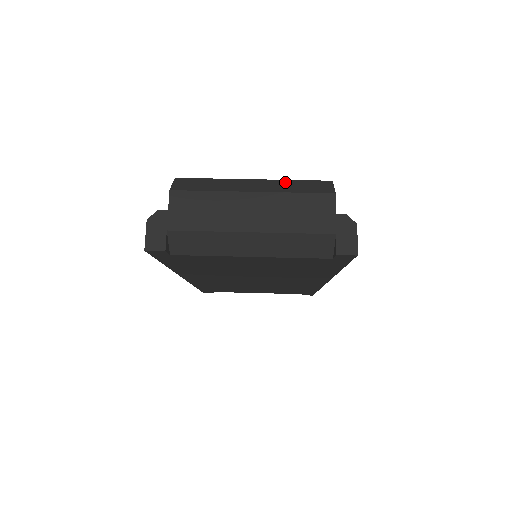
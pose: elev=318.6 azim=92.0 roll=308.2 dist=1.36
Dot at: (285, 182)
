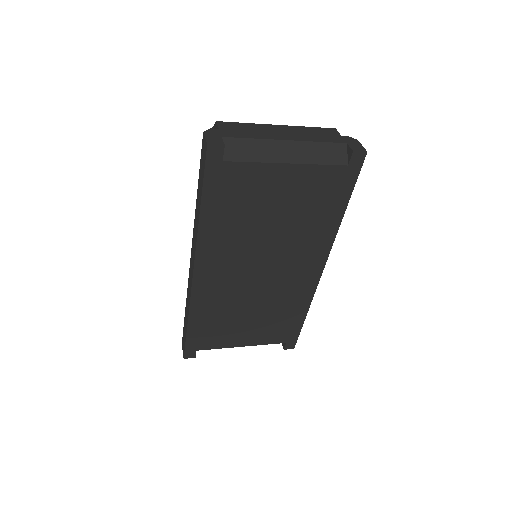
Dot at: occluded
